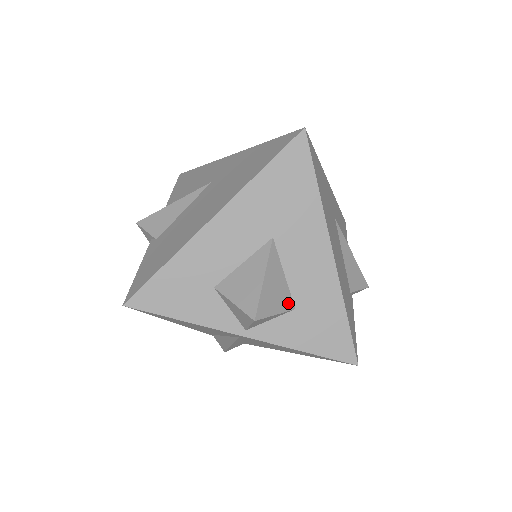
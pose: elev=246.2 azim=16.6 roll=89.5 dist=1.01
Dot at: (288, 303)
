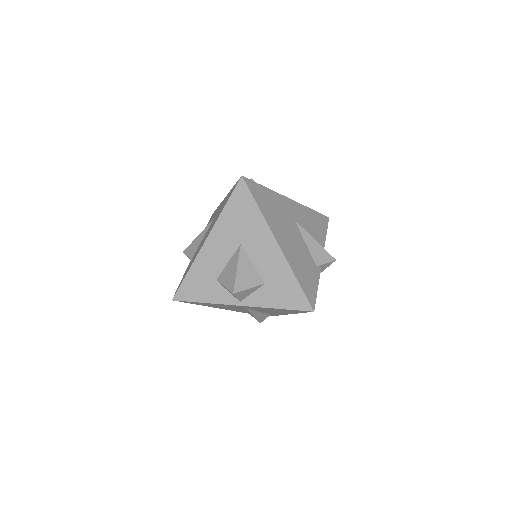
Dot at: (259, 280)
